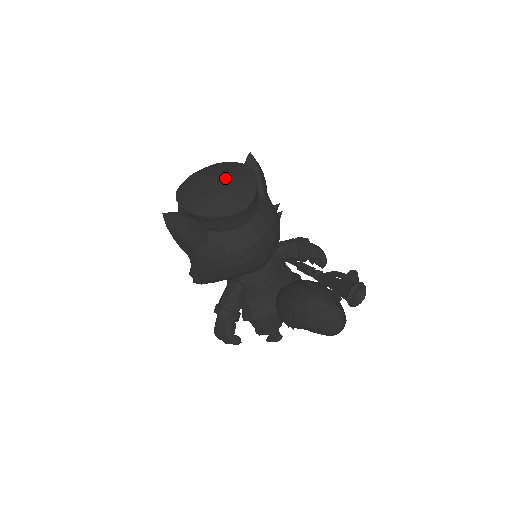
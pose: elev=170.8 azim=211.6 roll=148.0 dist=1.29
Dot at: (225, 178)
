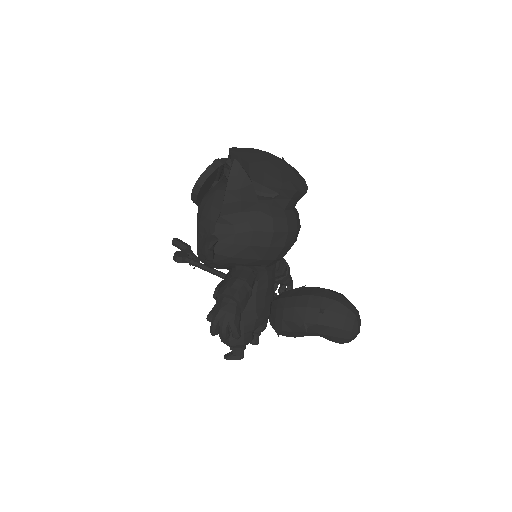
Dot at: (284, 161)
